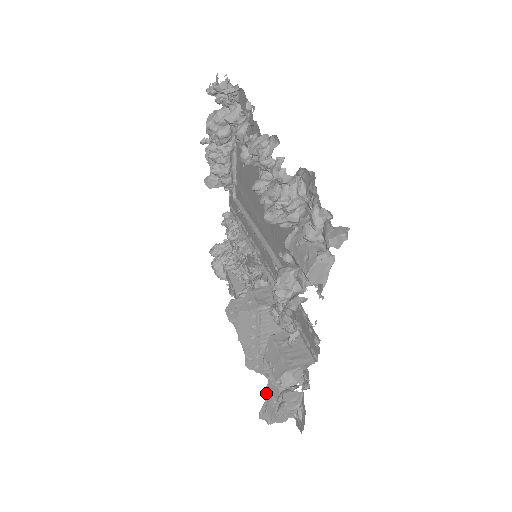
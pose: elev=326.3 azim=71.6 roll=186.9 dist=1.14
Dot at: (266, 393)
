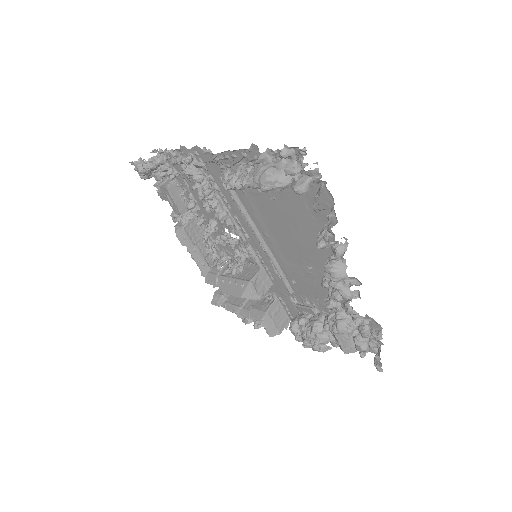
Dot at: (237, 314)
